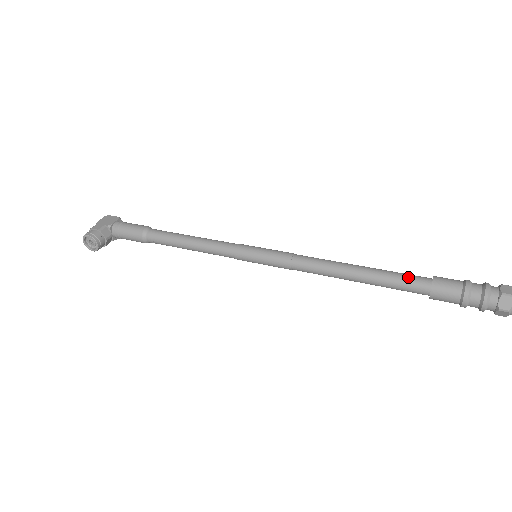
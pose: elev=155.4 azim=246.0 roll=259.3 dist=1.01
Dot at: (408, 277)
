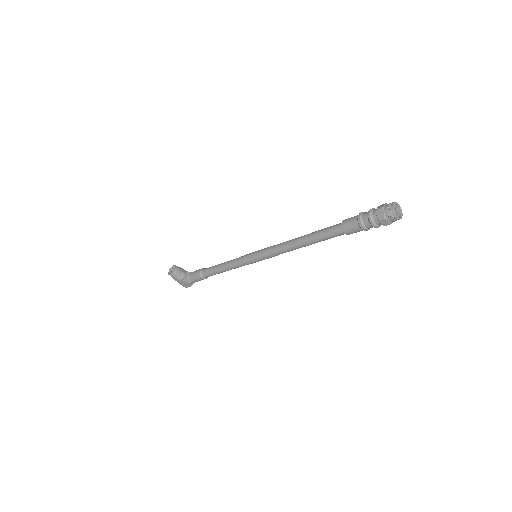
Dot at: occluded
